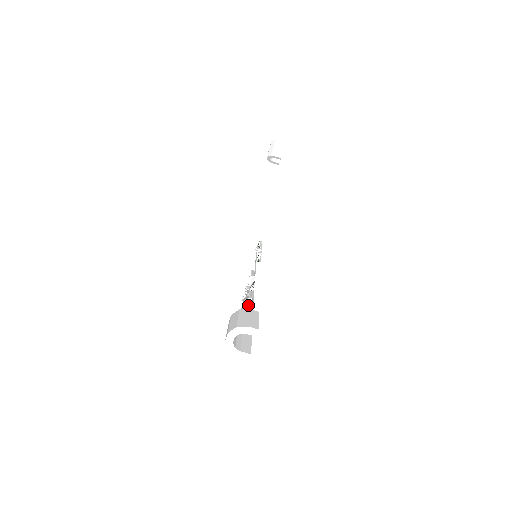
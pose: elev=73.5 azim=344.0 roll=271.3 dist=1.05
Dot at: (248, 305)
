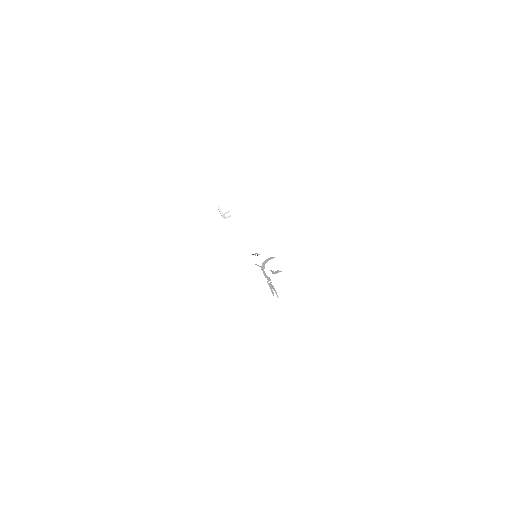
Dot at: occluded
